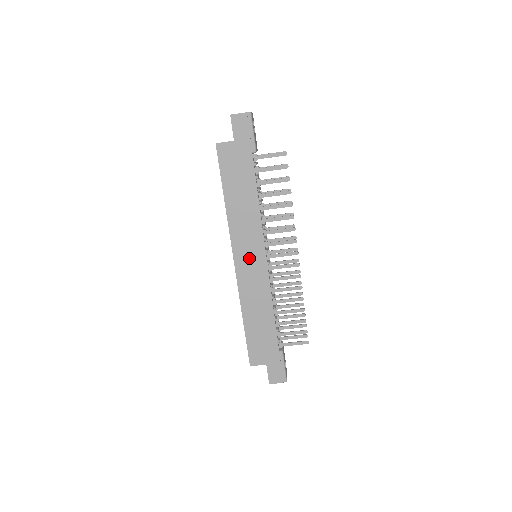
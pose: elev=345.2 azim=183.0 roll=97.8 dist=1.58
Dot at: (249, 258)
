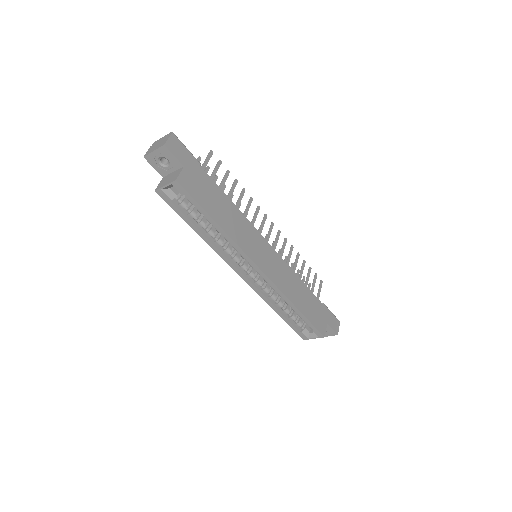
Dot at: (264, 256)
